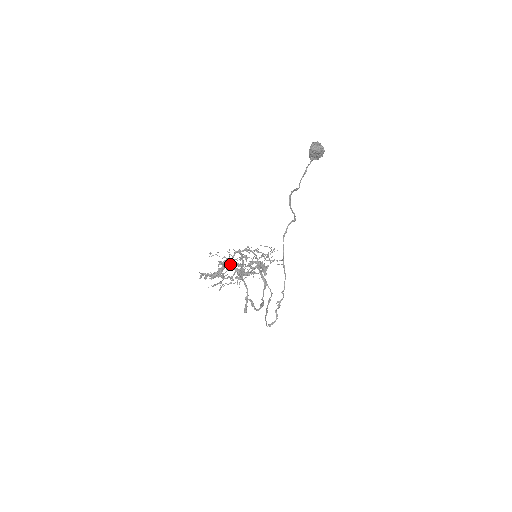
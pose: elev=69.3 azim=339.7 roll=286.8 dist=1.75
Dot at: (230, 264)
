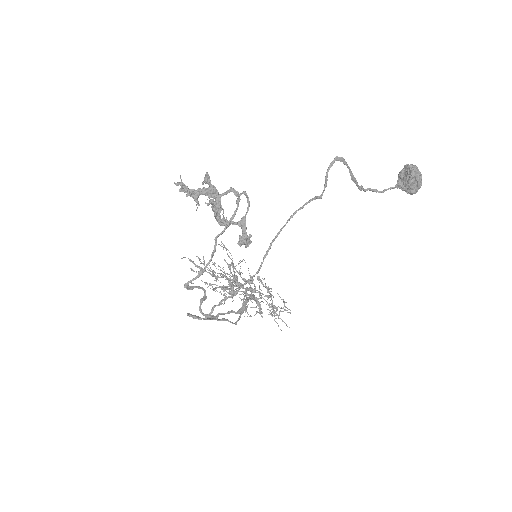
Dot at: occluded
